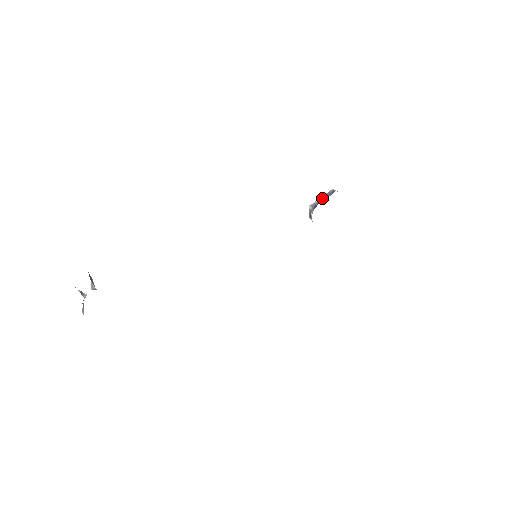
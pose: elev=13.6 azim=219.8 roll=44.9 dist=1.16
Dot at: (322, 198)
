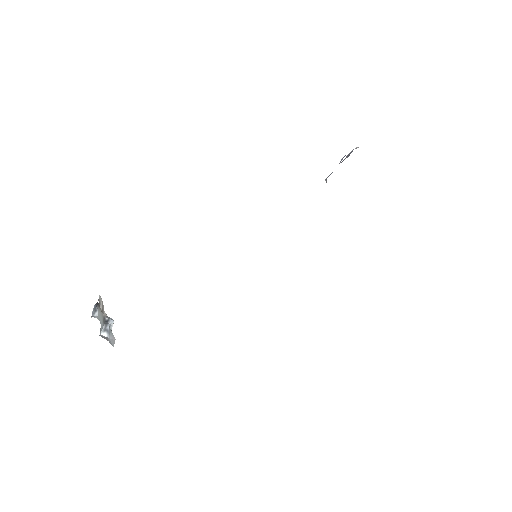
Dot at: occluded
